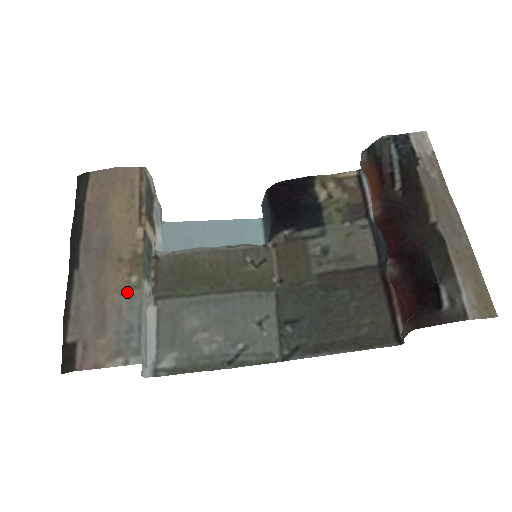
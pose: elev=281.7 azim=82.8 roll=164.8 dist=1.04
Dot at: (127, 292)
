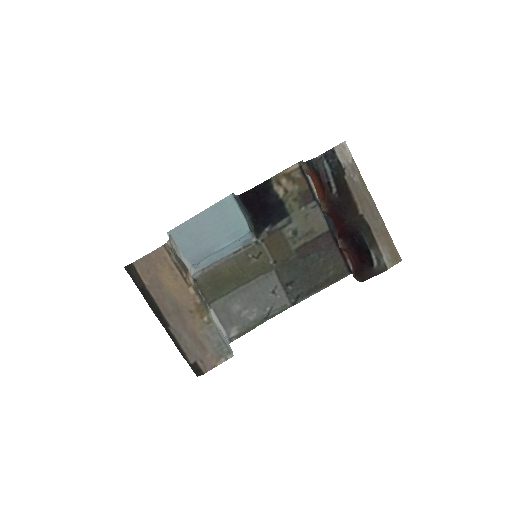
Dot at: (206, 327)
